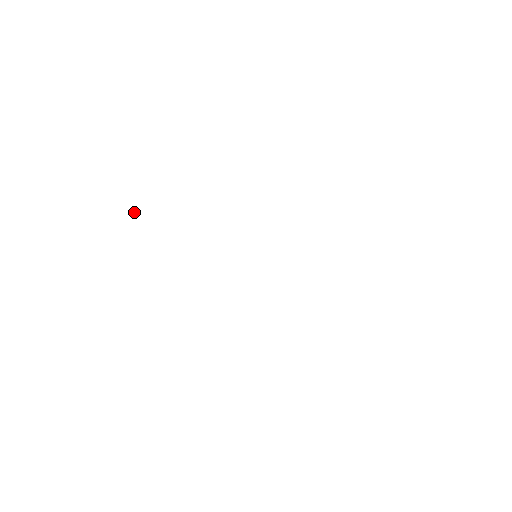
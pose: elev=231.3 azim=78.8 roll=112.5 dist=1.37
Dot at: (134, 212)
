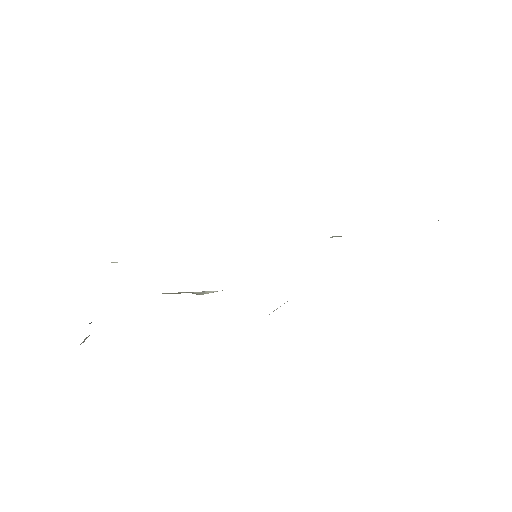
Dot at: (112, 262)
